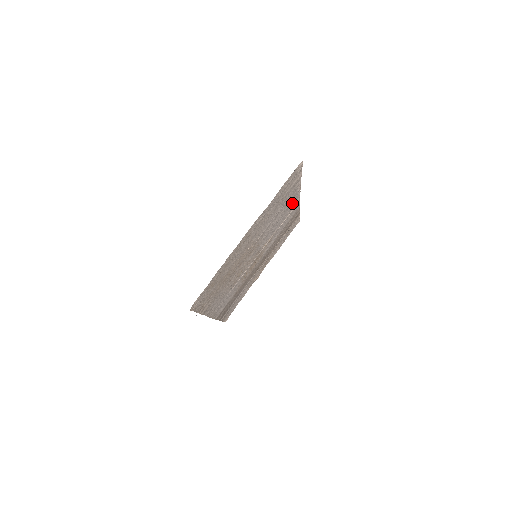
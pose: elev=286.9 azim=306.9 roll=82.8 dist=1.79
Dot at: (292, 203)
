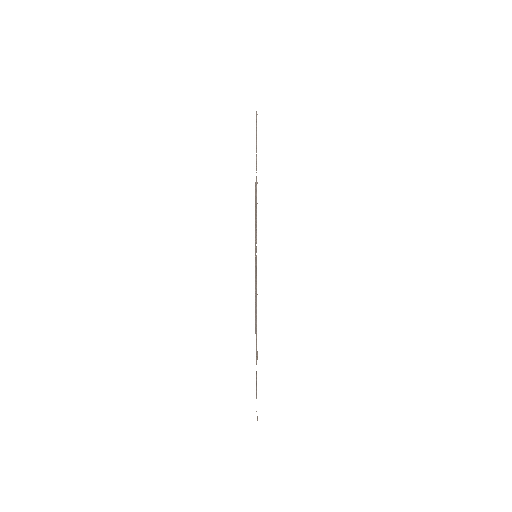
Dot at: occluded
